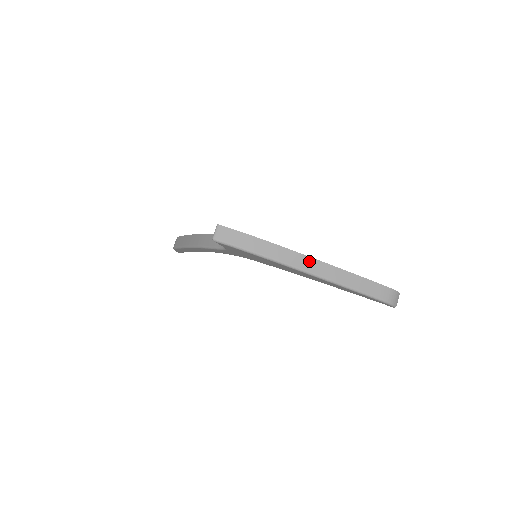
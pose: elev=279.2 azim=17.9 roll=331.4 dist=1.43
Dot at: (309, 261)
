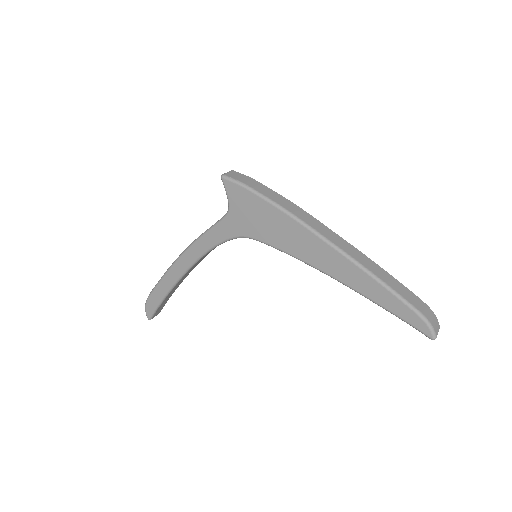
Dot at: (326, 230)
